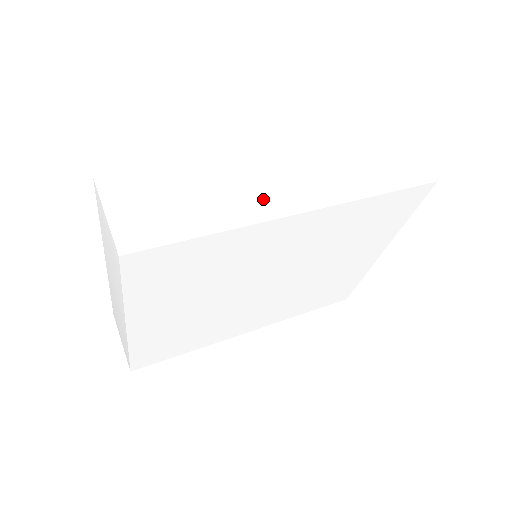
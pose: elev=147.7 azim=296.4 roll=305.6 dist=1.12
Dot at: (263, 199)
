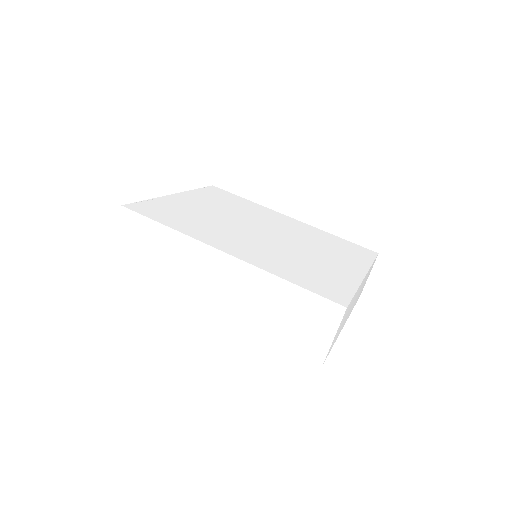
Dot at: (195, 283)
